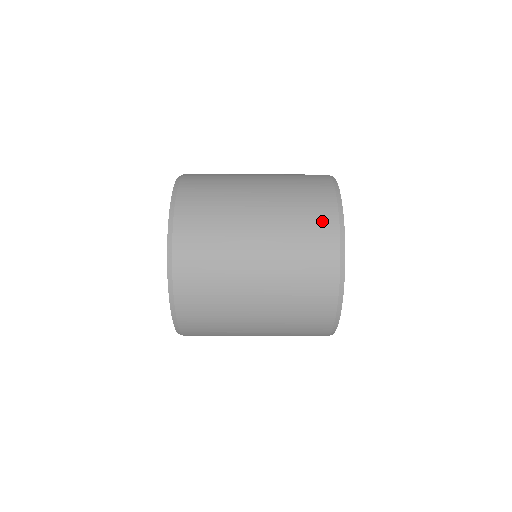
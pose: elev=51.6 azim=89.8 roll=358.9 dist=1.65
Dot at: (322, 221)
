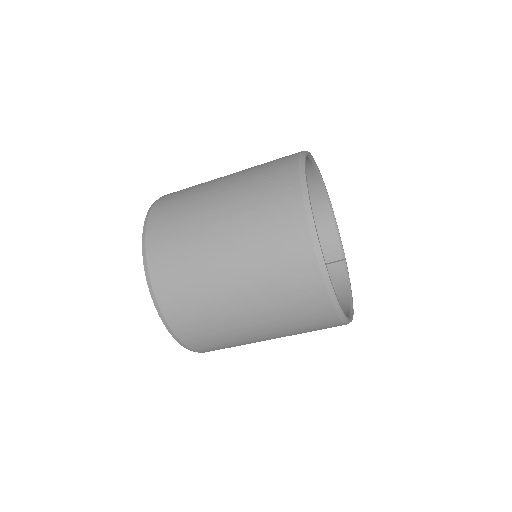
Dot at: (298, 263)
